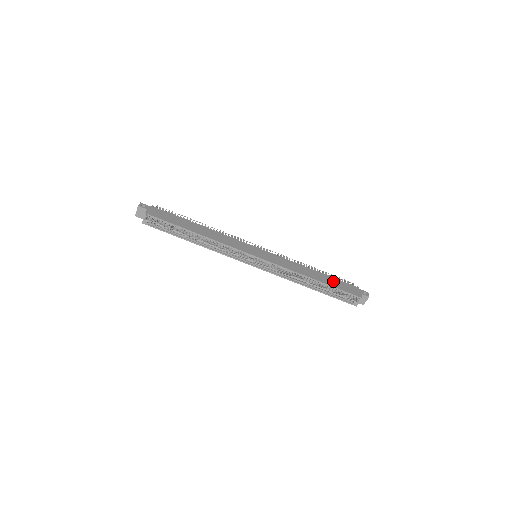
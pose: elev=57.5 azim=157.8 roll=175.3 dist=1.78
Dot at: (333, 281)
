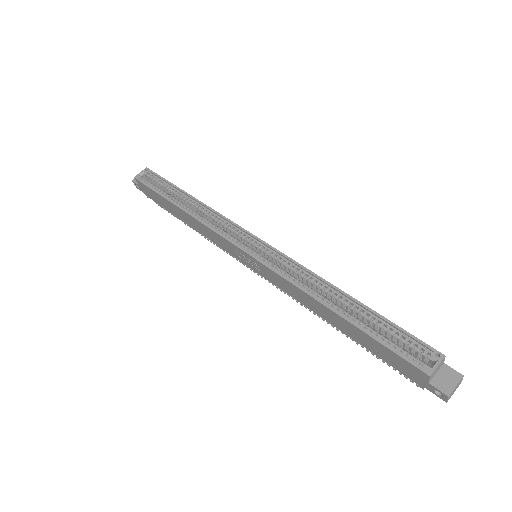
Dot at: occluded
